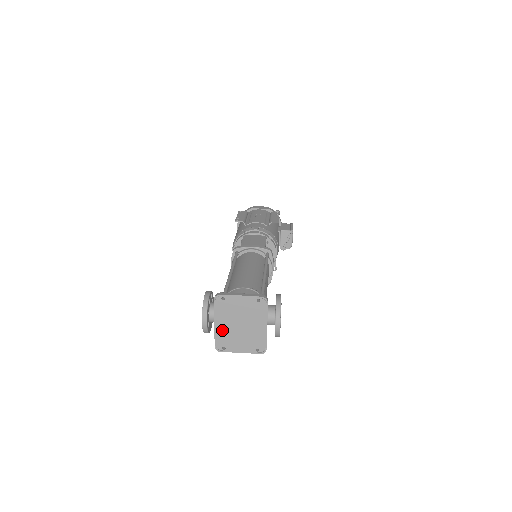
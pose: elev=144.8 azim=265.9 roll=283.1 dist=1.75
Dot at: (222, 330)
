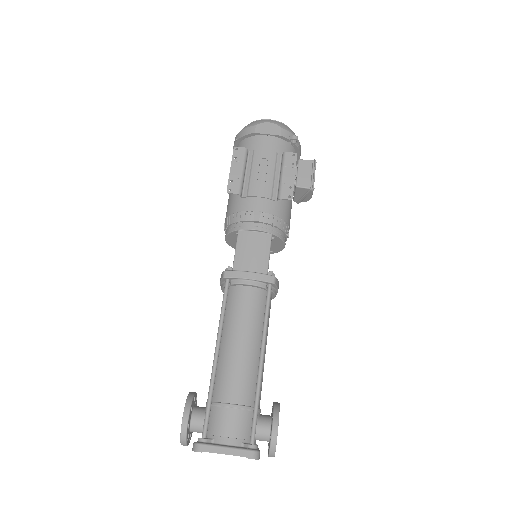
Dot at: occluded
